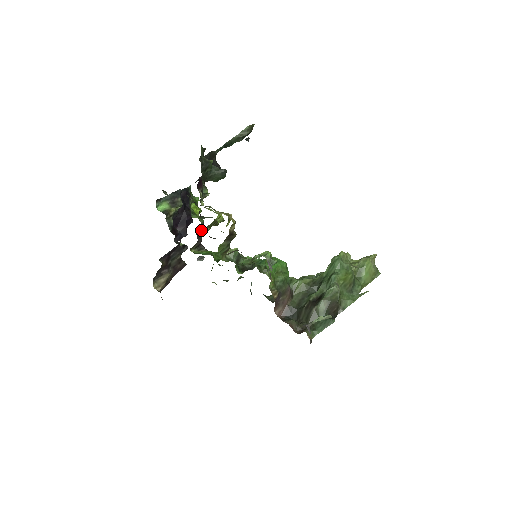
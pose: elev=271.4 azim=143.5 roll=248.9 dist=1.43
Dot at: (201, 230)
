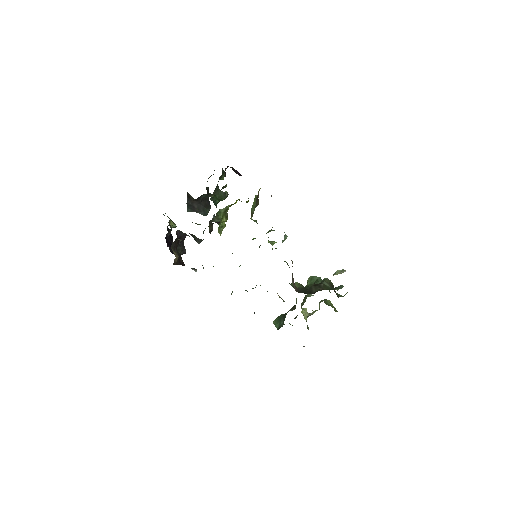
Dot at: (218, 214)
